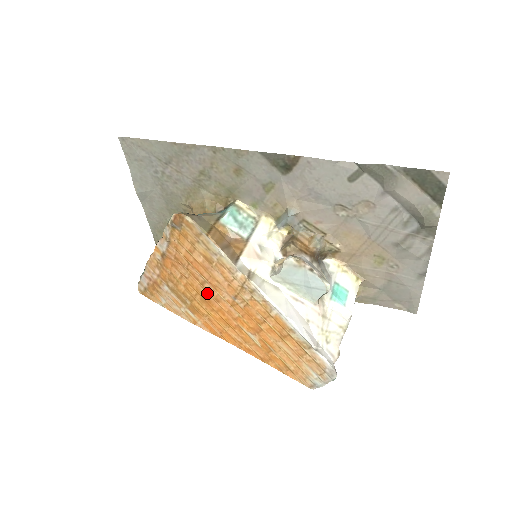
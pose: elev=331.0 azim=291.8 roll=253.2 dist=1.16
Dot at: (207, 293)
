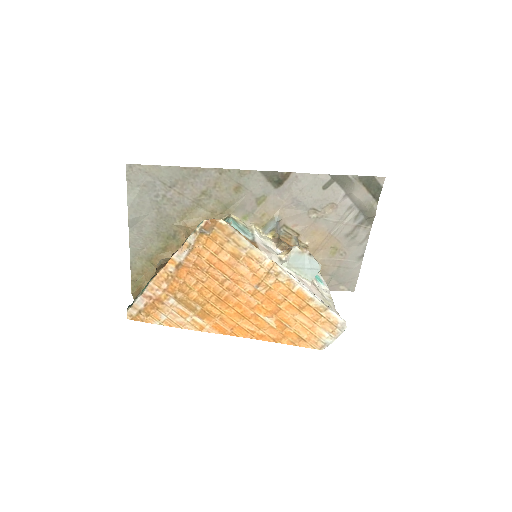
Dot at: (226, 291)
